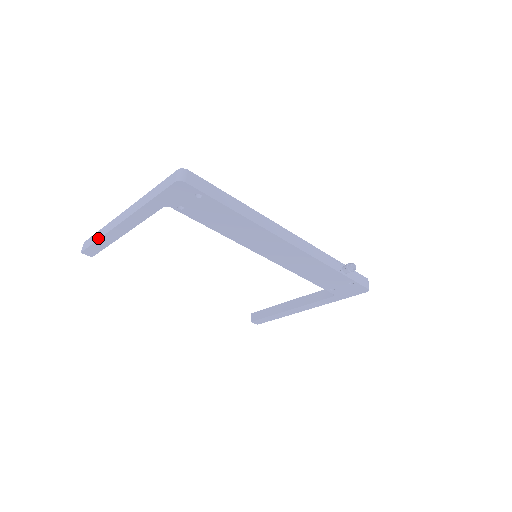
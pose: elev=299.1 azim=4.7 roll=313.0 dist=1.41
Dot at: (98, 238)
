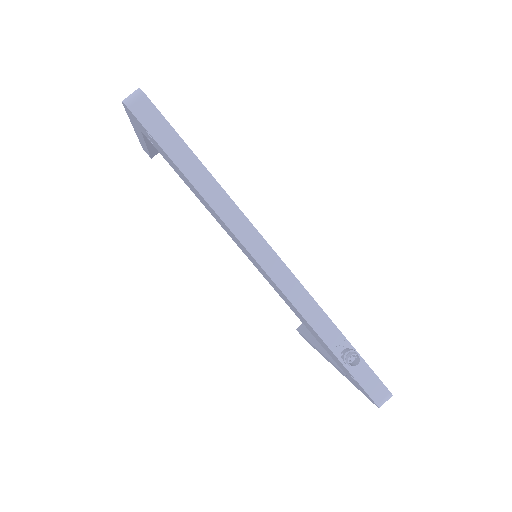
Dot at: occluded
